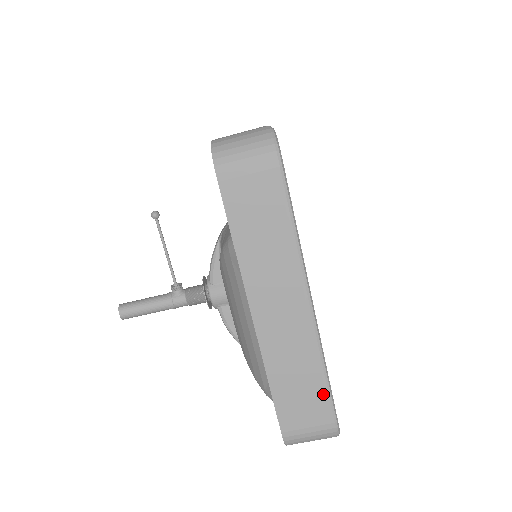
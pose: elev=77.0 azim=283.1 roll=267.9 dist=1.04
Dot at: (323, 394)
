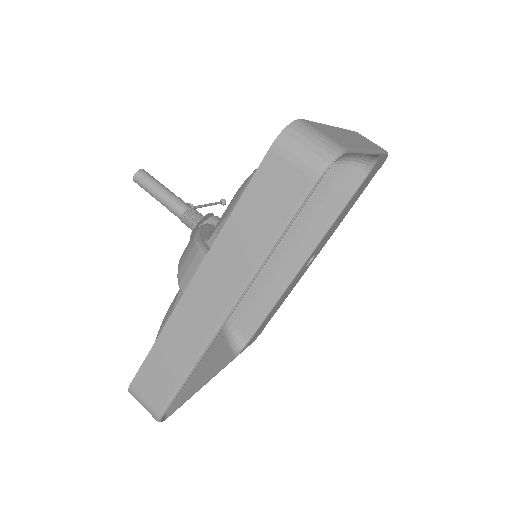
Dot at: (349, 146)
